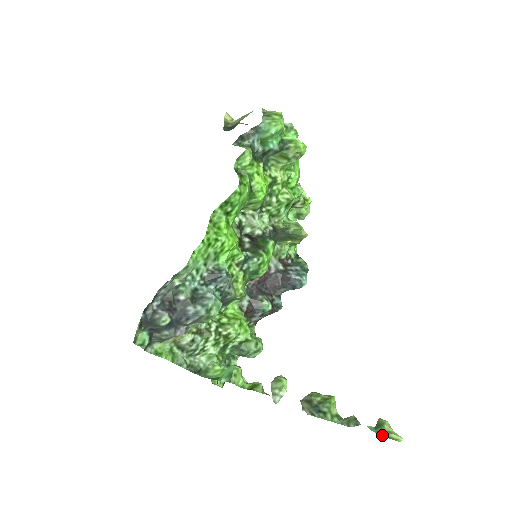
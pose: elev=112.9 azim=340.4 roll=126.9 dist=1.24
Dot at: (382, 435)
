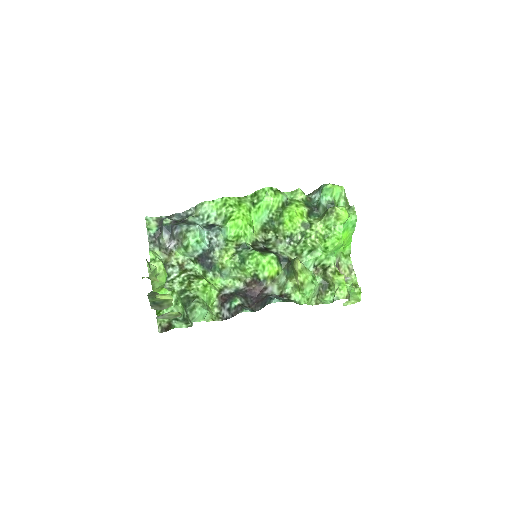
Dot at: occluded
